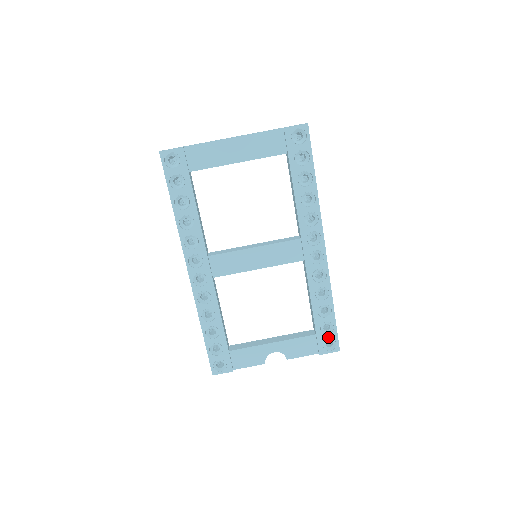
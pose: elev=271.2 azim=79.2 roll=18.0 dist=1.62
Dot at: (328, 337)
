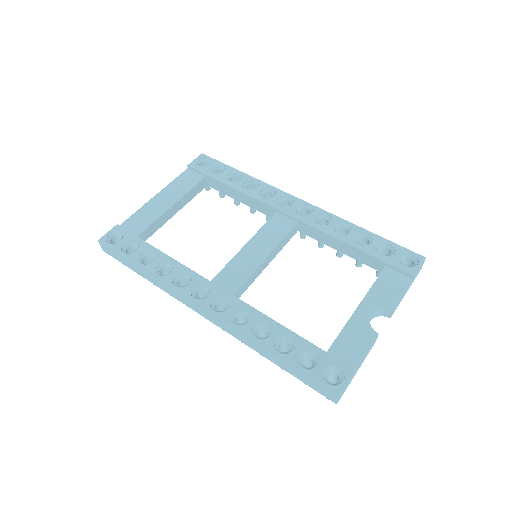
Dot at: (398, 256)
